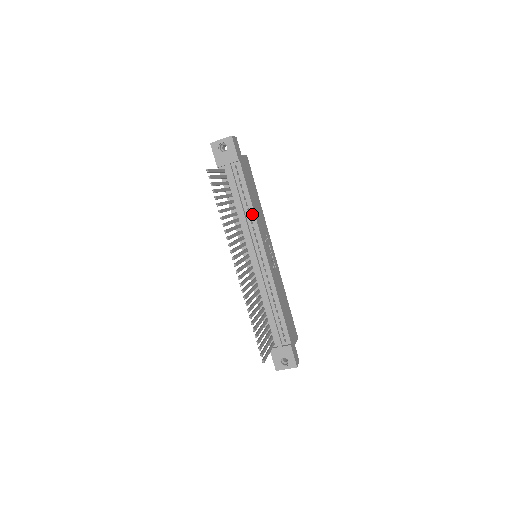
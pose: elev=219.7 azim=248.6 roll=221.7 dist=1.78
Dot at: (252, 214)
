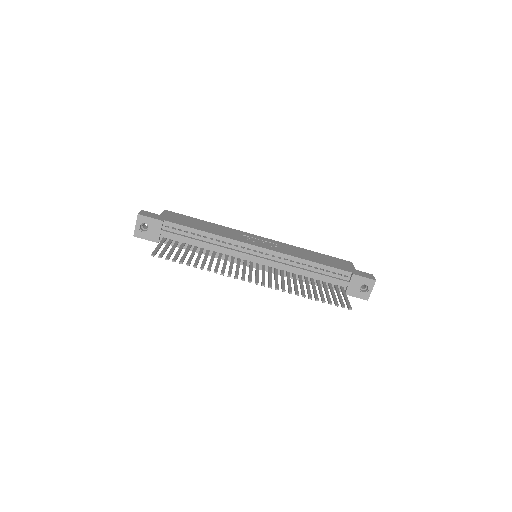
Dot at: (217, 238)
